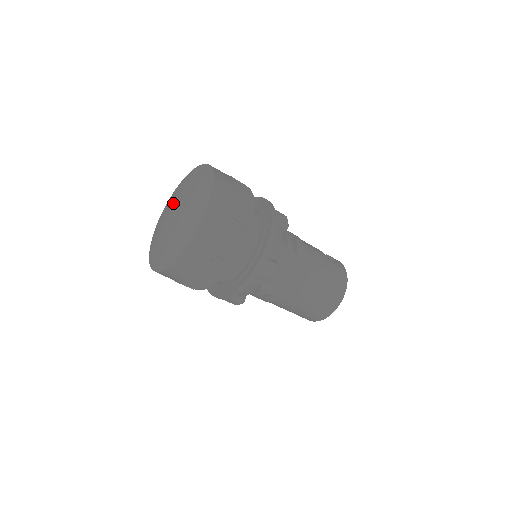
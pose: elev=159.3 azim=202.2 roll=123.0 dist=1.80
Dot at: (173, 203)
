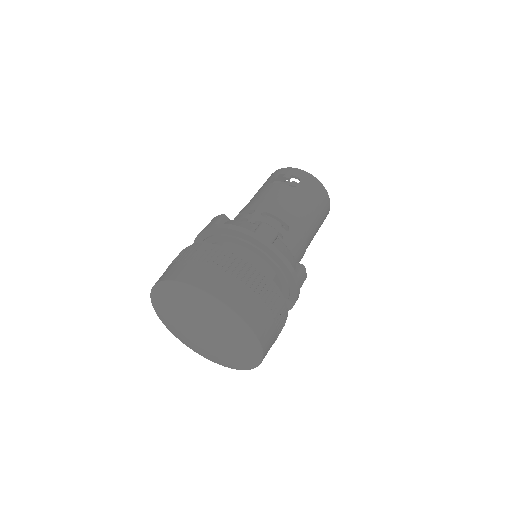
Dot at: (184, 324)
